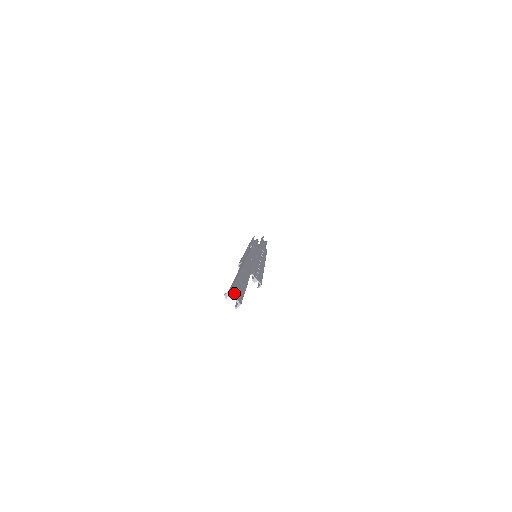
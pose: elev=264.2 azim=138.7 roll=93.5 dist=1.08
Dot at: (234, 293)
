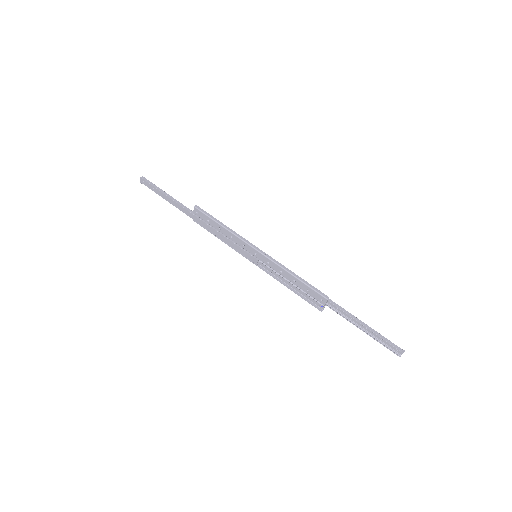
Dot at: (399, 349)
